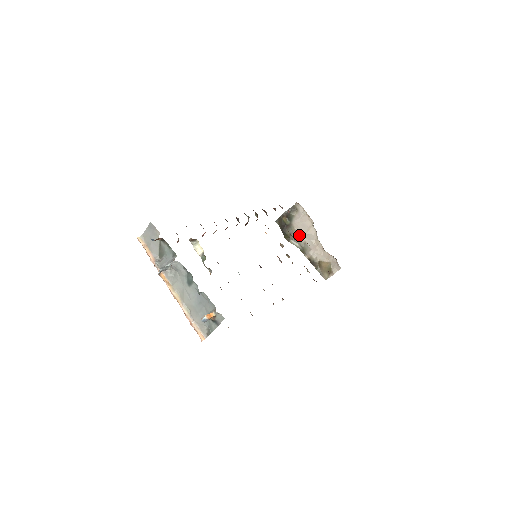
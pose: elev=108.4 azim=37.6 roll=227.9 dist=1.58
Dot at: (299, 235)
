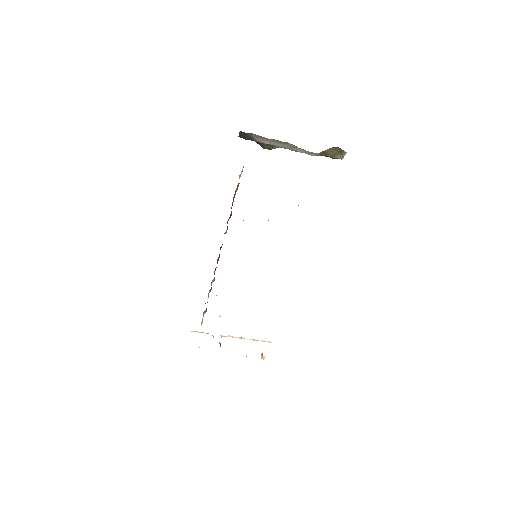
Dot at: occluded
